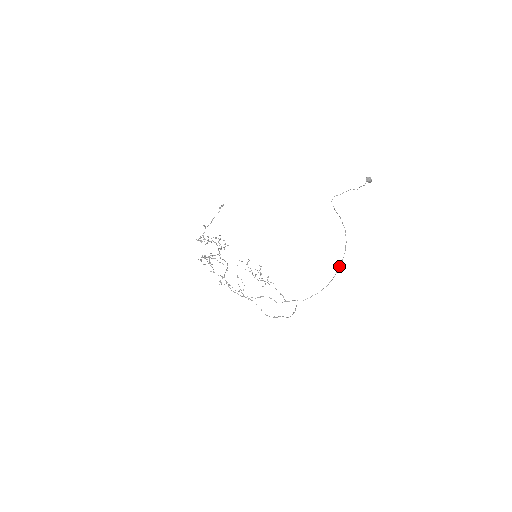
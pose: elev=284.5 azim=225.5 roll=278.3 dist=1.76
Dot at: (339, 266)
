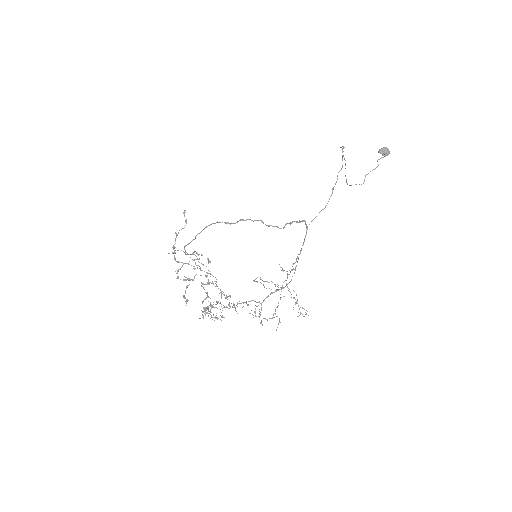
Dot at: occluded
